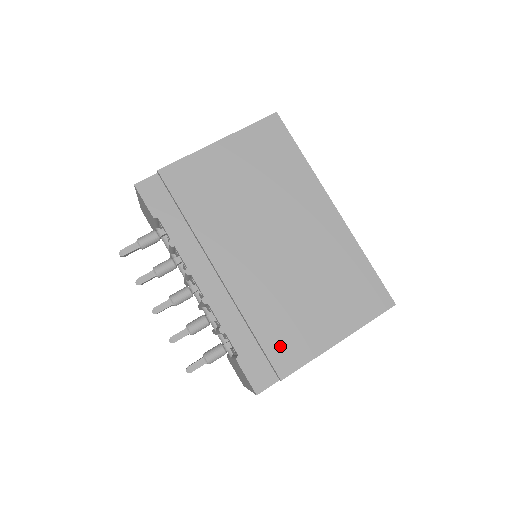
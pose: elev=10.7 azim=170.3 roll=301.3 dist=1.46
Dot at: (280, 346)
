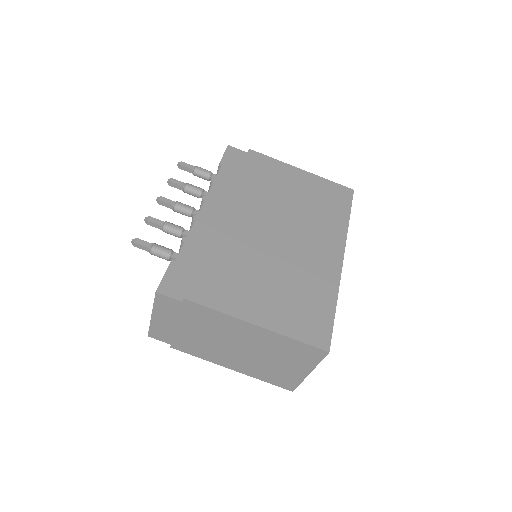
Dot at: (210, 281)
